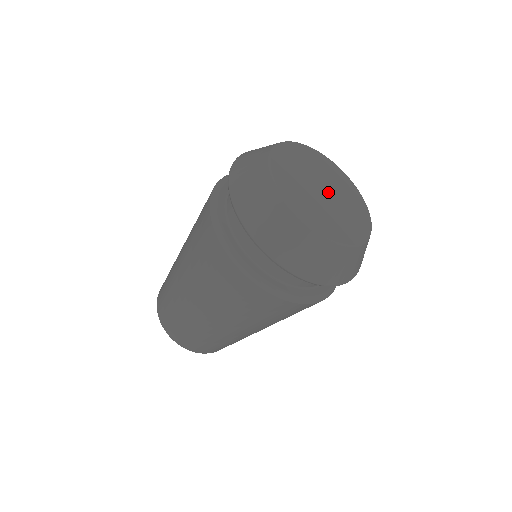
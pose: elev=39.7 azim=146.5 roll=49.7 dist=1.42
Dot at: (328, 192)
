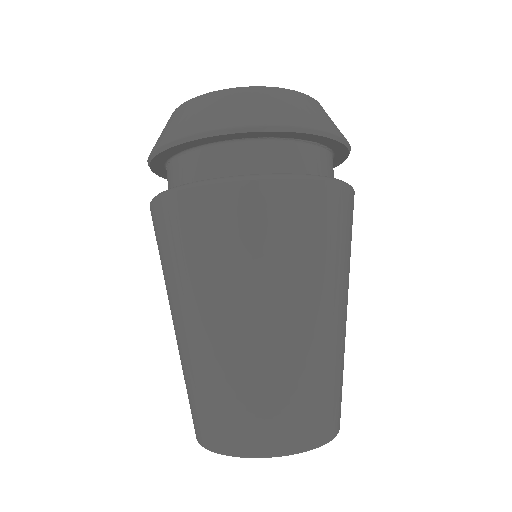
Dot at: occluded
